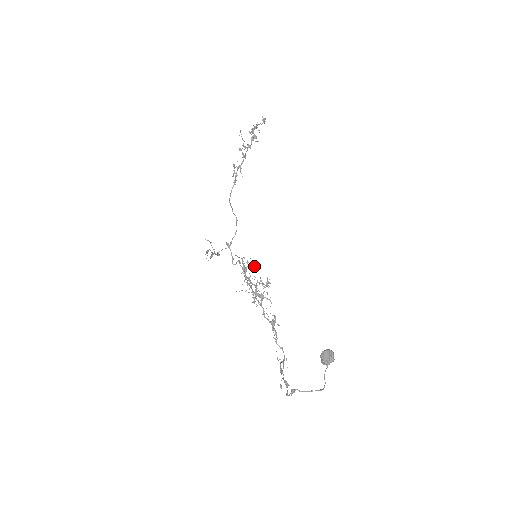
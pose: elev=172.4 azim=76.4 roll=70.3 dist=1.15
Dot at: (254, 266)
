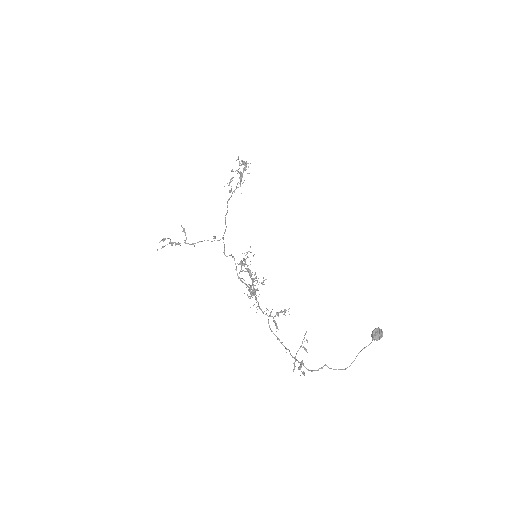
Dot at: occluded
